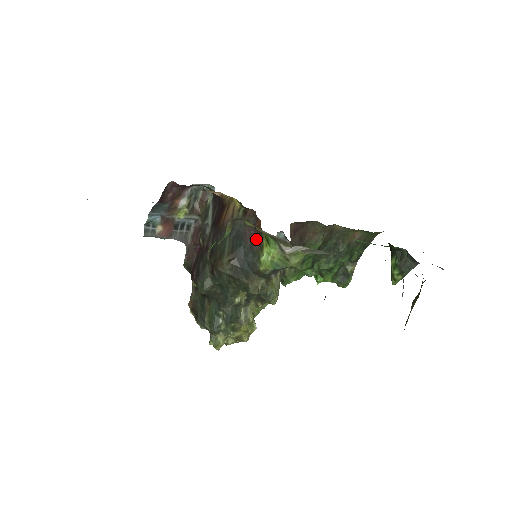
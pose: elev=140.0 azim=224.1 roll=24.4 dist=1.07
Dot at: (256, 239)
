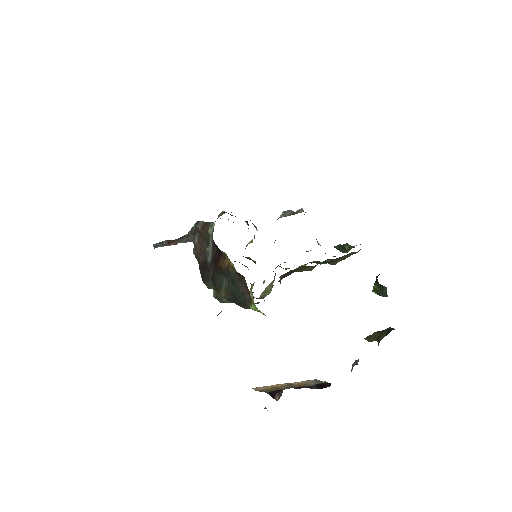
Dot at: (247, 293)
